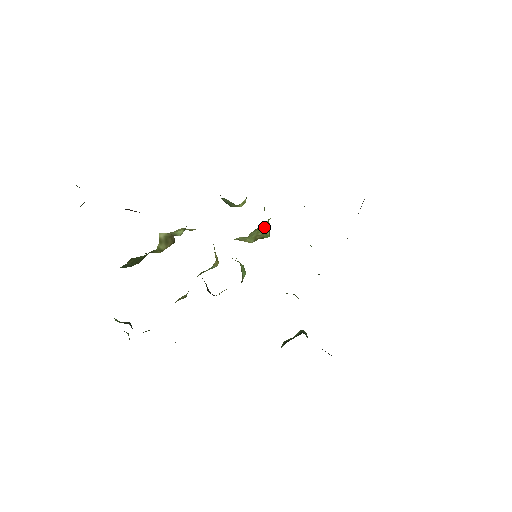
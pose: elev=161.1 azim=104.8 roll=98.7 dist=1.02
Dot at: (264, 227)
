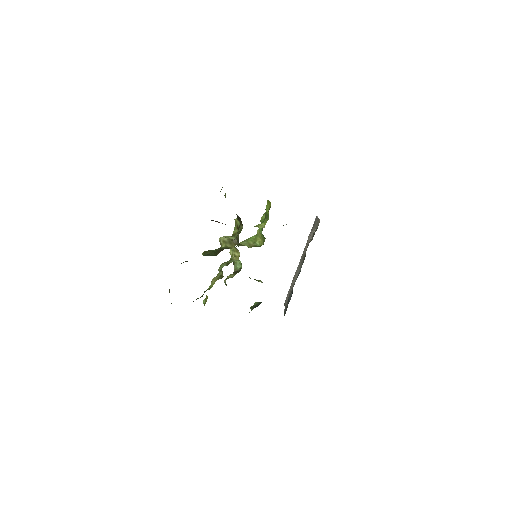
Dot at: (252, 240)
